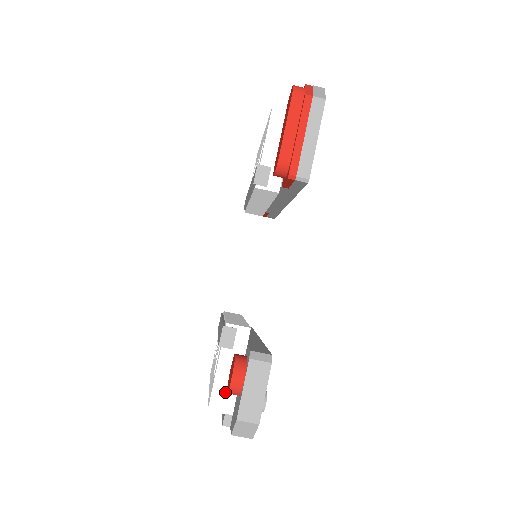
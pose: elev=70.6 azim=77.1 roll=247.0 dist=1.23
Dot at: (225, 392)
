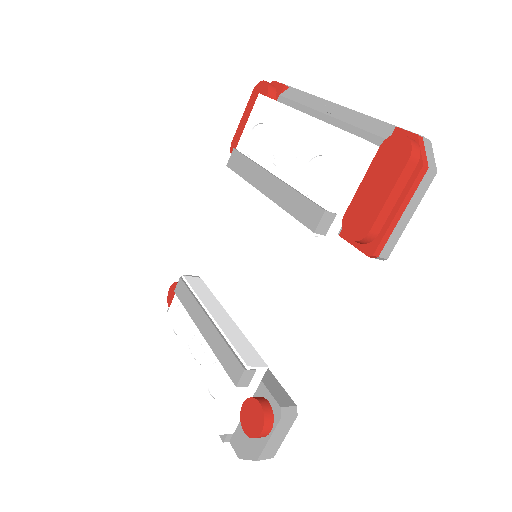
Dot at: (232, 419)
